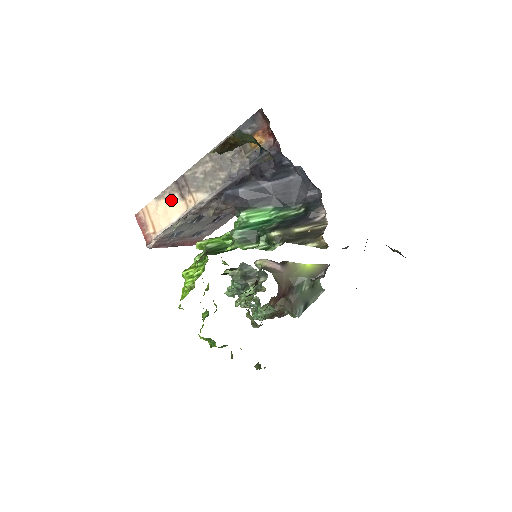
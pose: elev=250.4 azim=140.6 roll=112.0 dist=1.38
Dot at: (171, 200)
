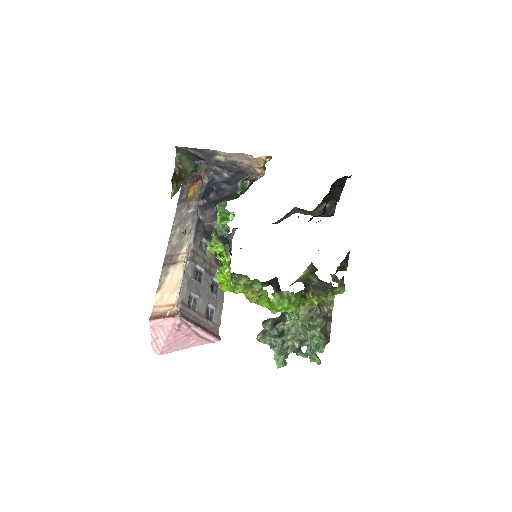
Dot at: (169, 275)
